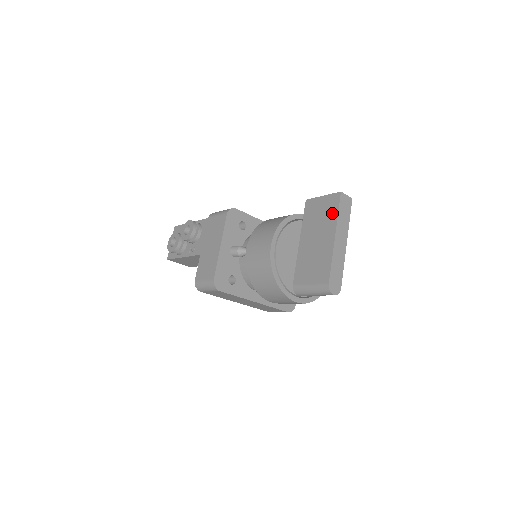
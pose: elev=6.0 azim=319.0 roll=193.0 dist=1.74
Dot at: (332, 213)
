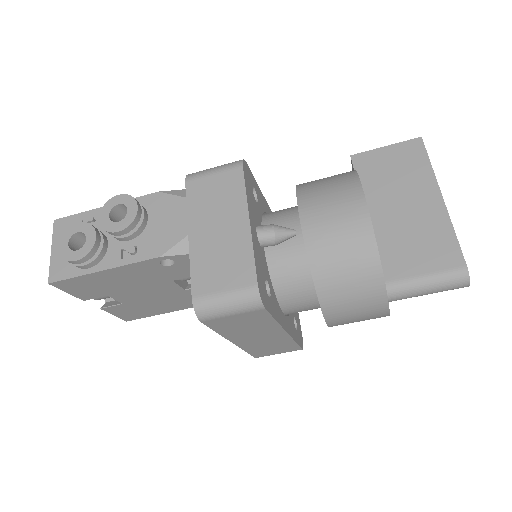
Dot at: (419, 166)
